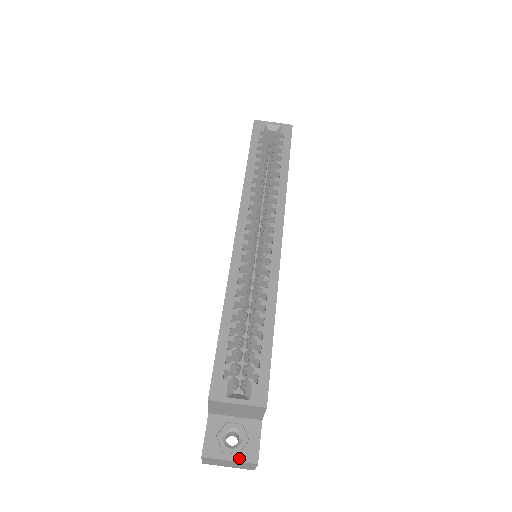
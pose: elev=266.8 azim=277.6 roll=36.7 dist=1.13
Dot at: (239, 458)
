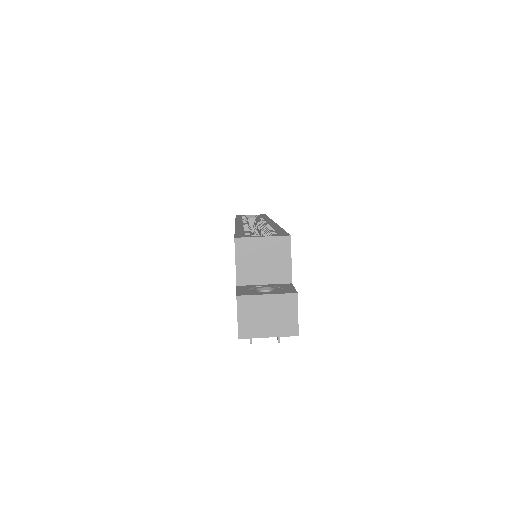
Dot at: (276, 293)
